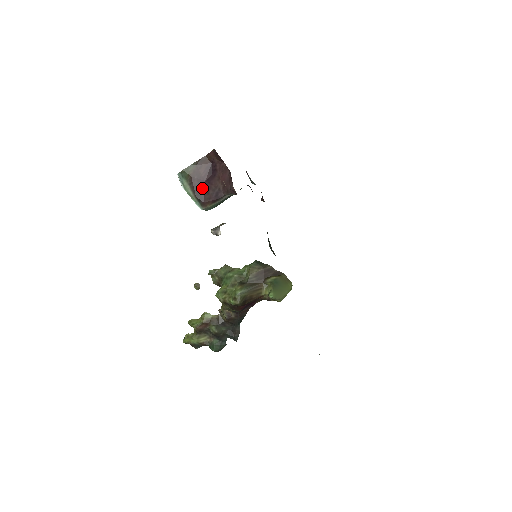
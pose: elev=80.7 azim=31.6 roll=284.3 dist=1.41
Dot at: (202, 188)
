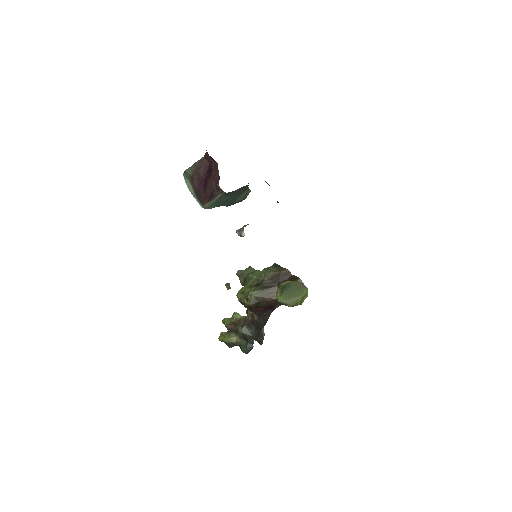
Dot at: (201, 187)
